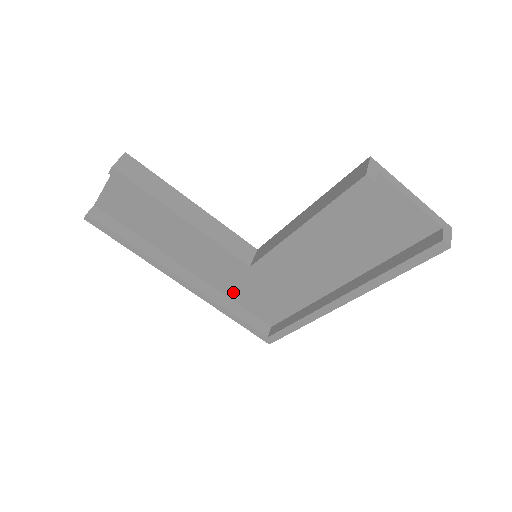
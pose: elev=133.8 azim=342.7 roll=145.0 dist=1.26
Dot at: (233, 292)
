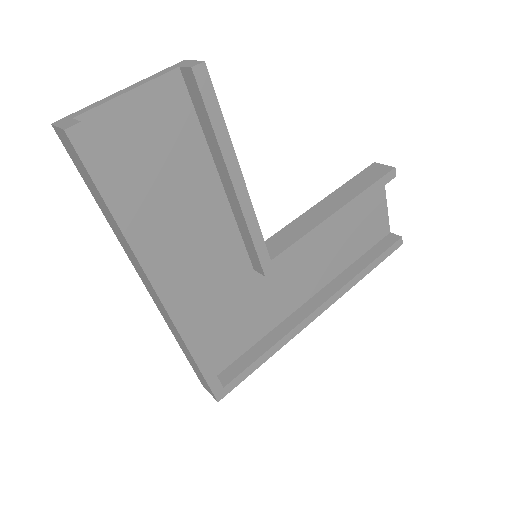
Dot at: (200, 318)
